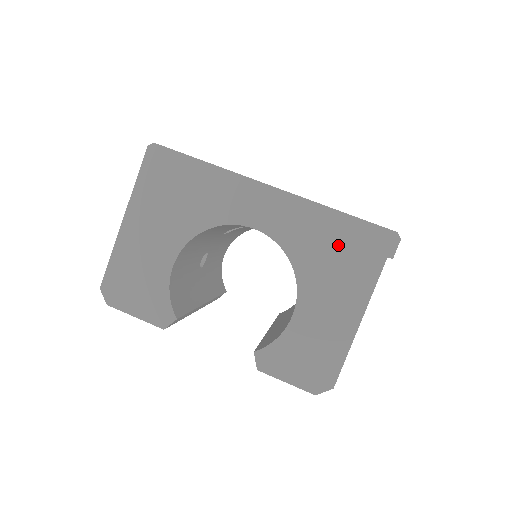
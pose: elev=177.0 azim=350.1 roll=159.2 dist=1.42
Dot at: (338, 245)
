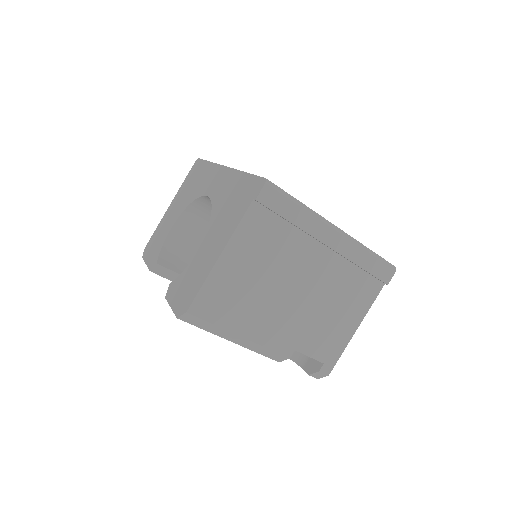
Dot at: (235, 197)
